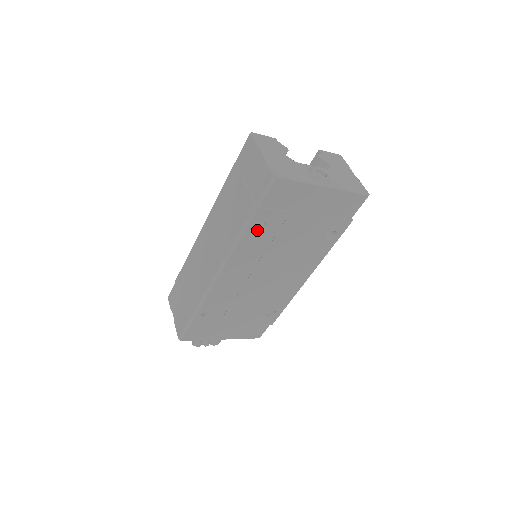
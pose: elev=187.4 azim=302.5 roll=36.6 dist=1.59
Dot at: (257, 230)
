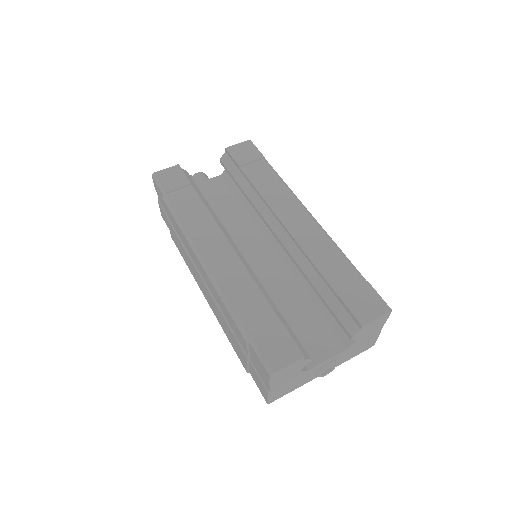
Dot at: occluded
